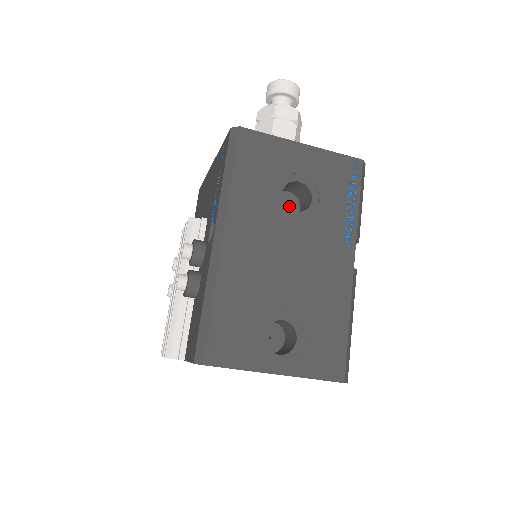
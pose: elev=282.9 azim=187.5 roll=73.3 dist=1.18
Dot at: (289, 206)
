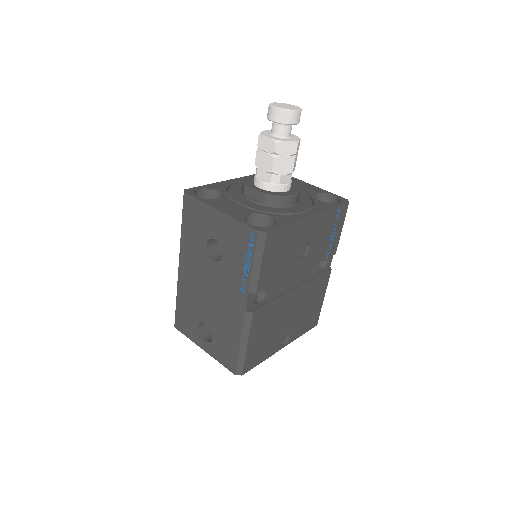
Dot at: occluded
